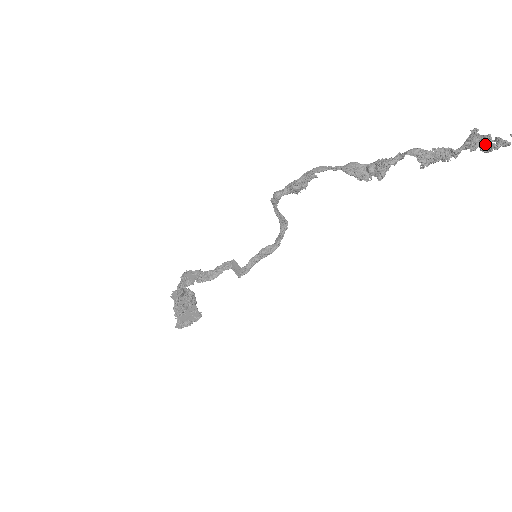
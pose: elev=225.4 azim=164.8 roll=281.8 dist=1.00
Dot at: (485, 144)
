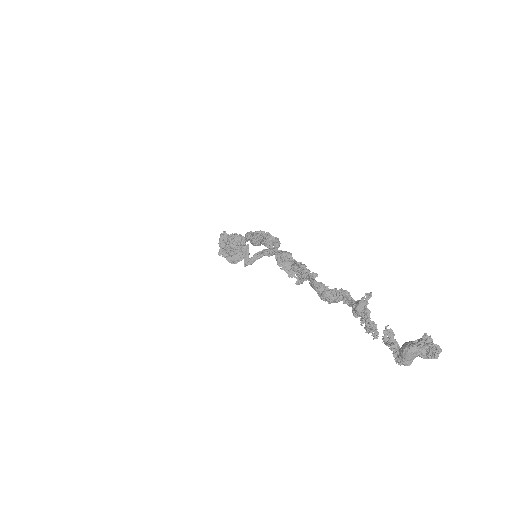
Dot at: (365, 319)
